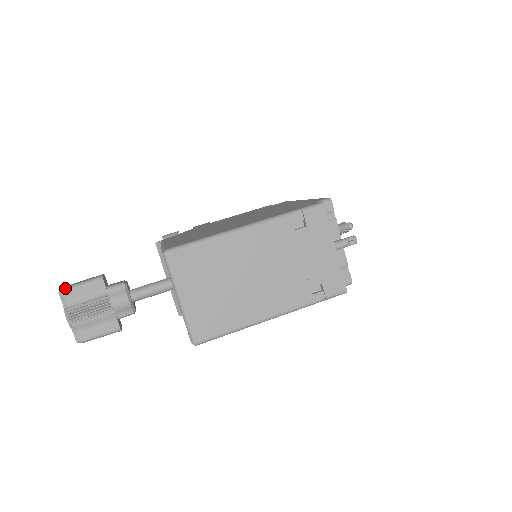
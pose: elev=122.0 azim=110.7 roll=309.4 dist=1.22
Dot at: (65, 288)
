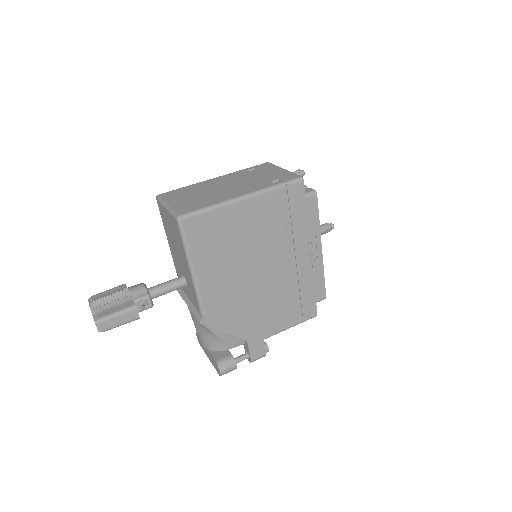
Dot at: (94, 295)
